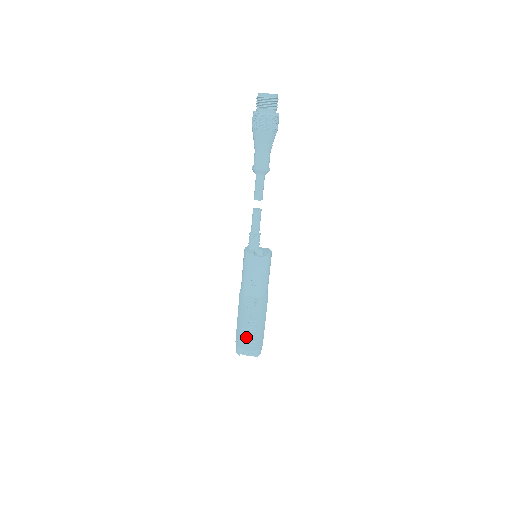
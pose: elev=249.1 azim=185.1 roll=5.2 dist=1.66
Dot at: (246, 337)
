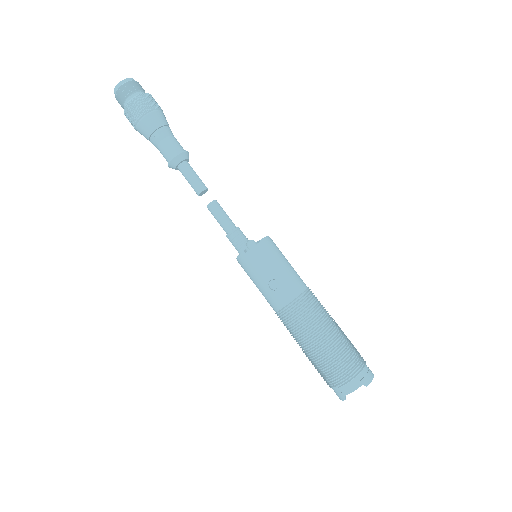
Dot at: (328, 366)
